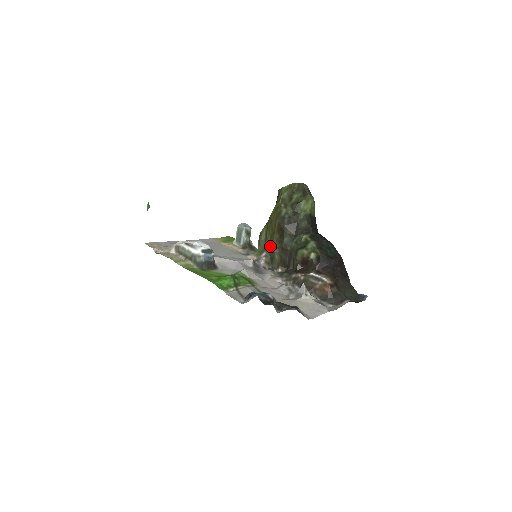
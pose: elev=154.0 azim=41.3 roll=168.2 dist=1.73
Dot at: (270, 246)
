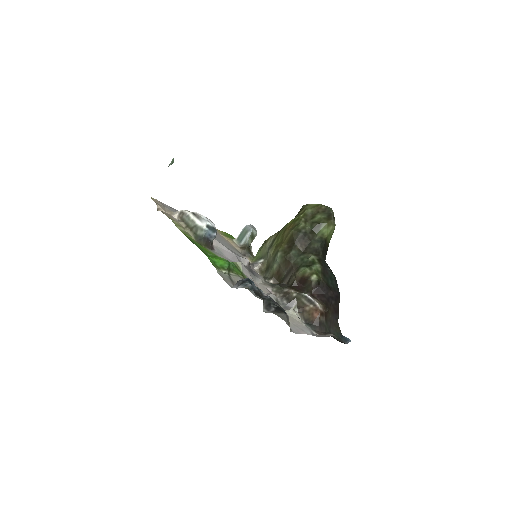
Dot at: (273, 254)
